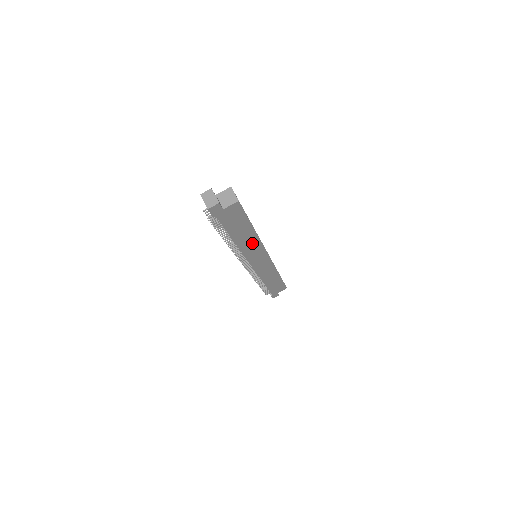
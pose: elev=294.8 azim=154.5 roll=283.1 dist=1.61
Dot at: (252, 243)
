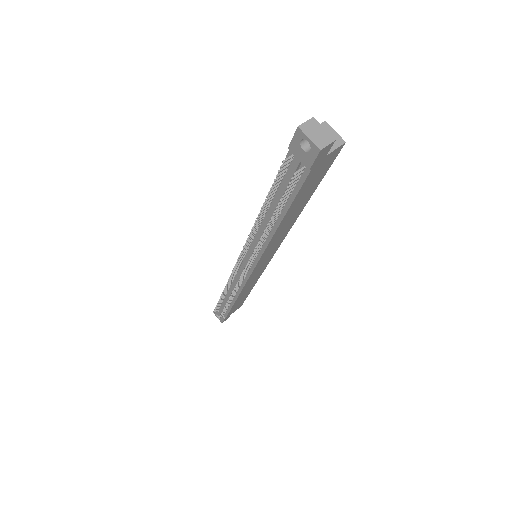
Dot at: (284, 230)
